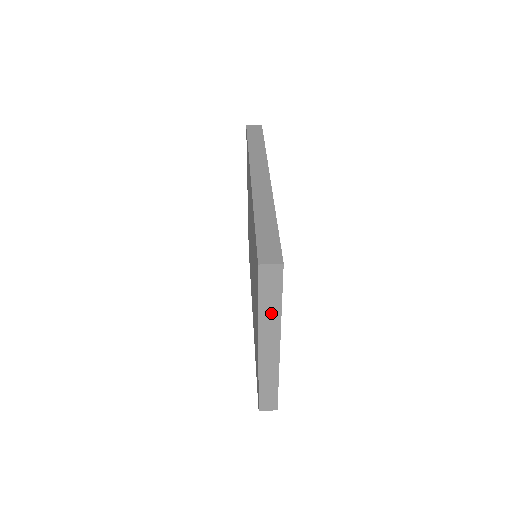
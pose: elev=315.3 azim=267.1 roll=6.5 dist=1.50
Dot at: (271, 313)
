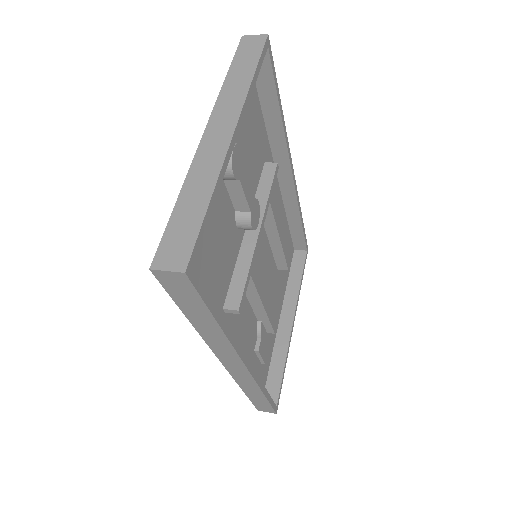
Dot at: (239, 83)
